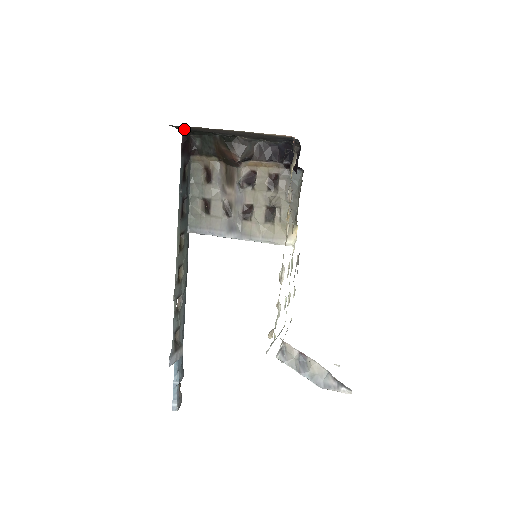
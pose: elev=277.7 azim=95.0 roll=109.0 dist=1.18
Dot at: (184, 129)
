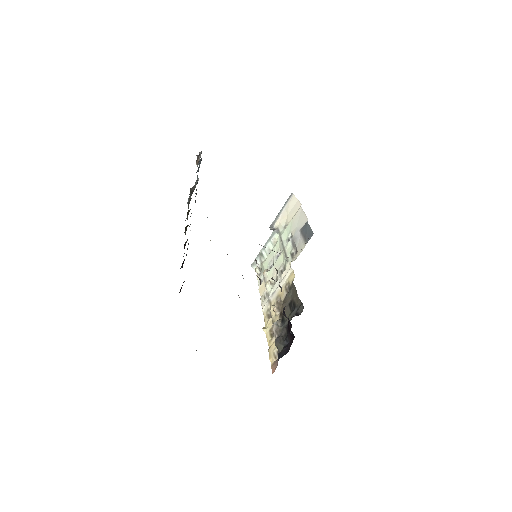
Dot at: occluded
